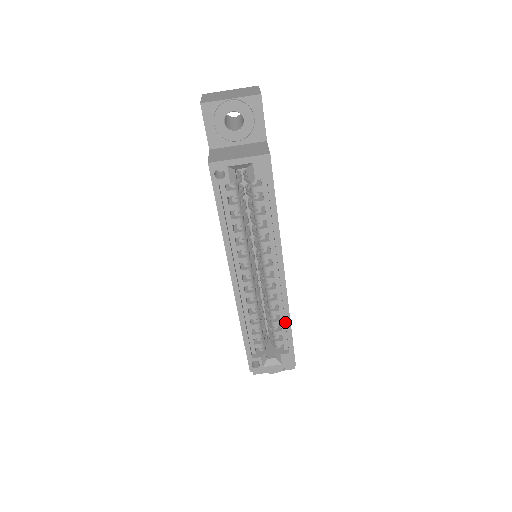
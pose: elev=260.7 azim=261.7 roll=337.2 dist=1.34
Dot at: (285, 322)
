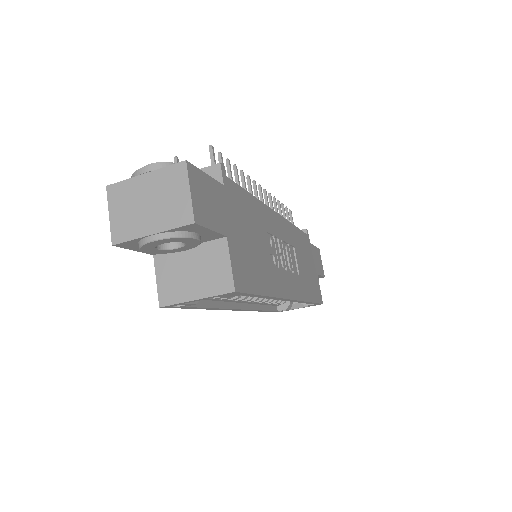
Dot at: occluded
